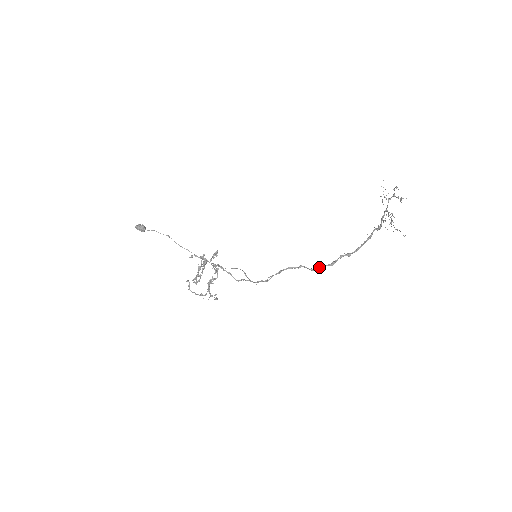
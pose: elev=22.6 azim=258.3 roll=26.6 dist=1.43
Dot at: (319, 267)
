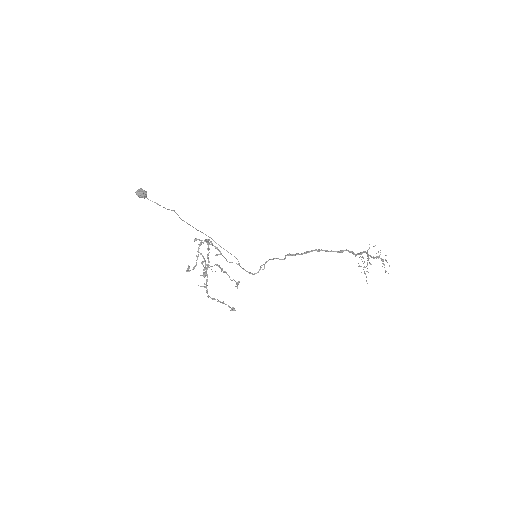
Dot at: (293, 254)
